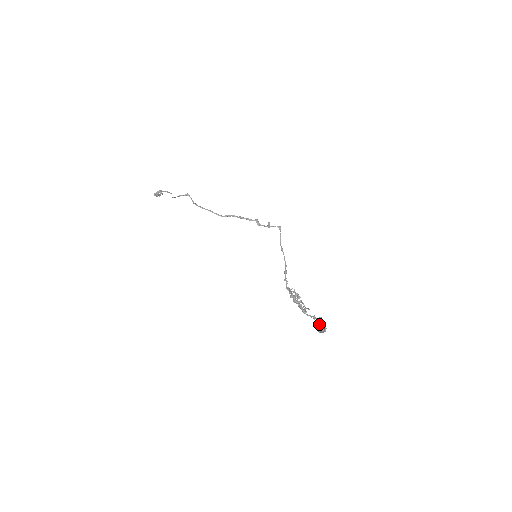
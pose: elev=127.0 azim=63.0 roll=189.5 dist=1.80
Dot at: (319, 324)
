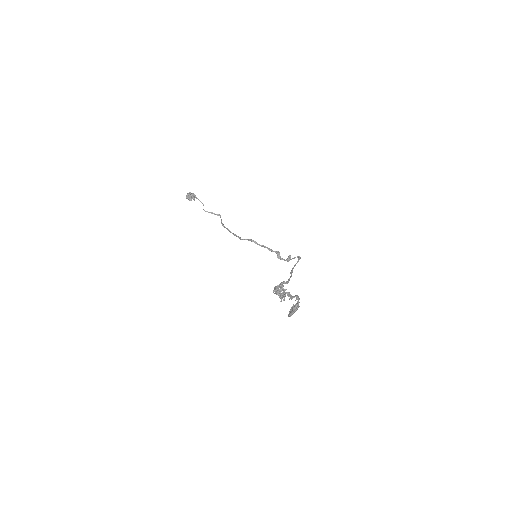
Dot at: occluded
